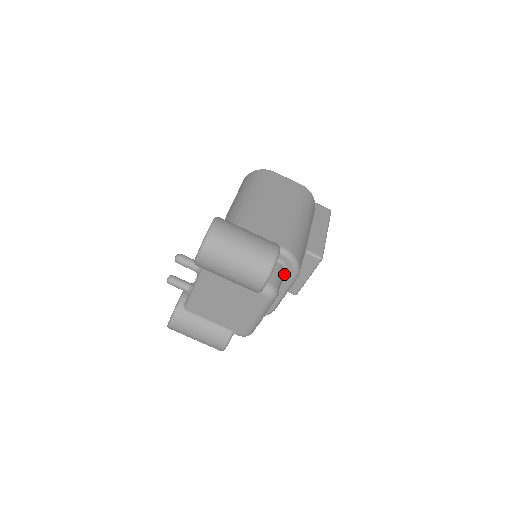
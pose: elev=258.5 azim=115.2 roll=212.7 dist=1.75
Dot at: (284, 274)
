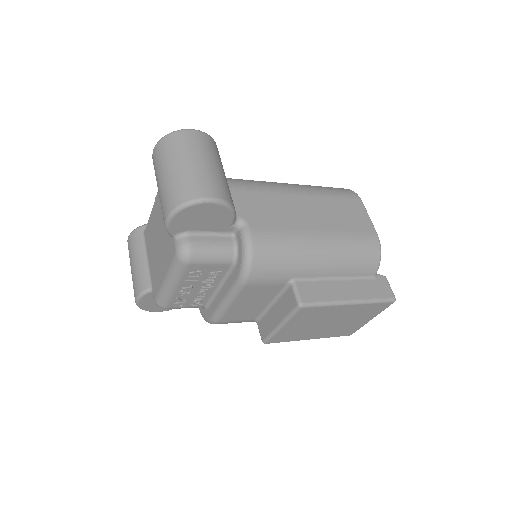
Dot at: (233, 267)
